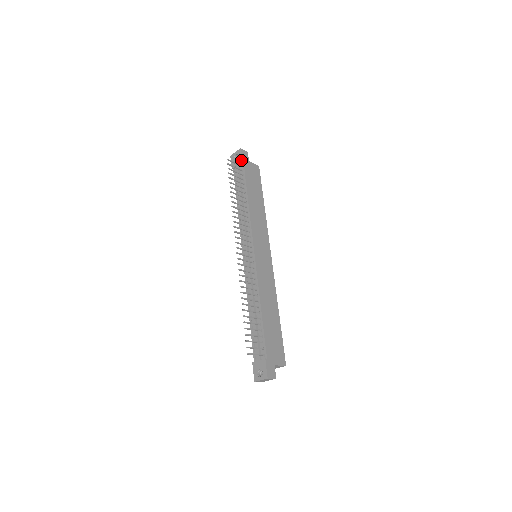
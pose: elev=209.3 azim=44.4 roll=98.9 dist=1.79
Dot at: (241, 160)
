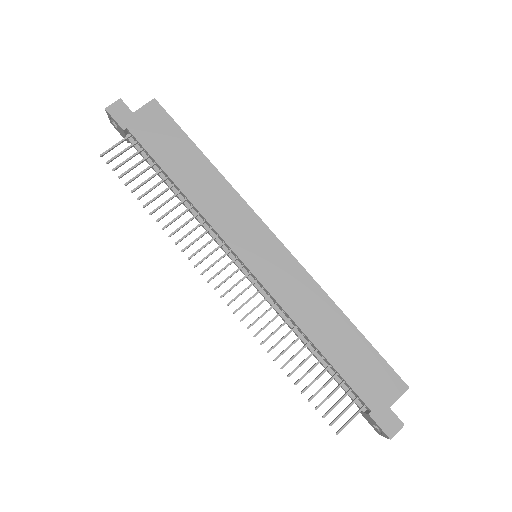
Dot at: (120, 128)
